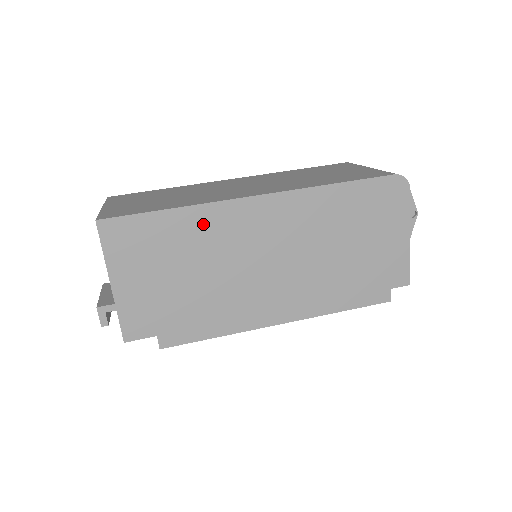
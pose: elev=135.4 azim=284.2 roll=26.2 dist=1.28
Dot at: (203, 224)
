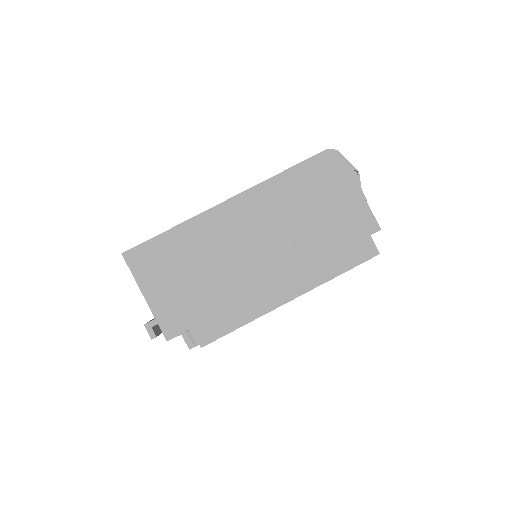
Dot at: (195, 233)
